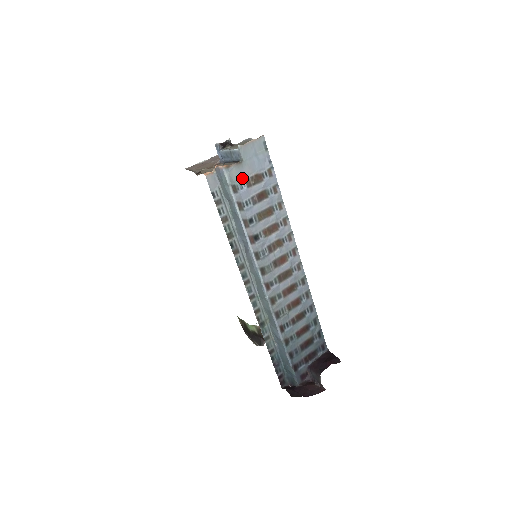
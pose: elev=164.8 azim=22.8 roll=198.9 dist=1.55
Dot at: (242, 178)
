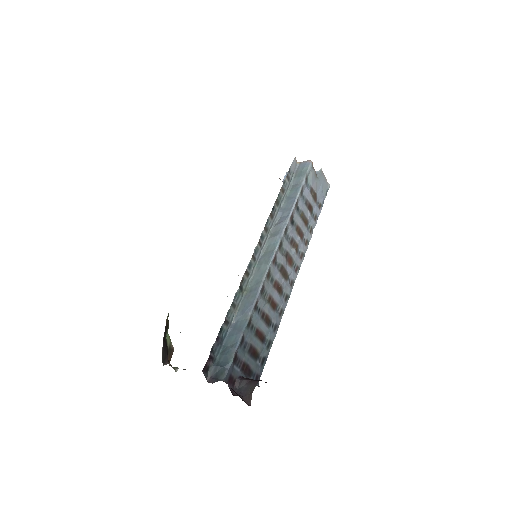
Dot at: (311, 183)
